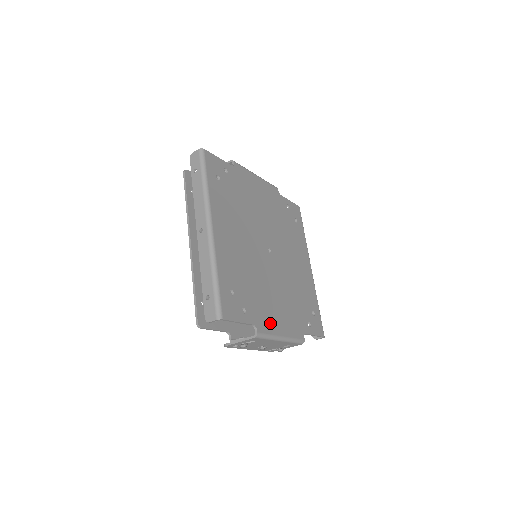
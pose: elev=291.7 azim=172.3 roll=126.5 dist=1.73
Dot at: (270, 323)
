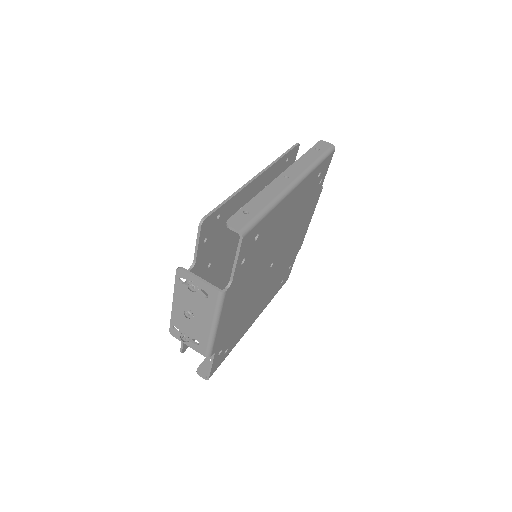
Dot at: (229, 302)
